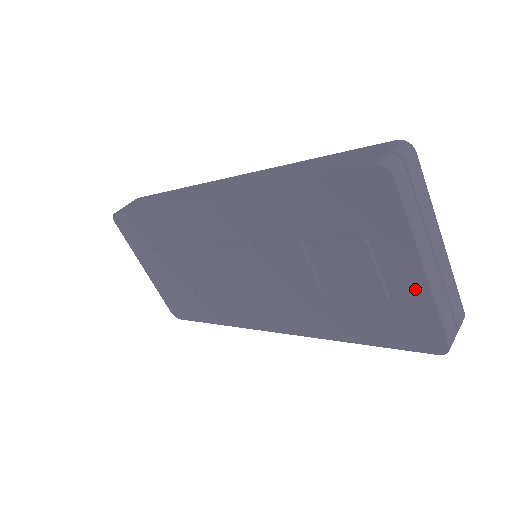
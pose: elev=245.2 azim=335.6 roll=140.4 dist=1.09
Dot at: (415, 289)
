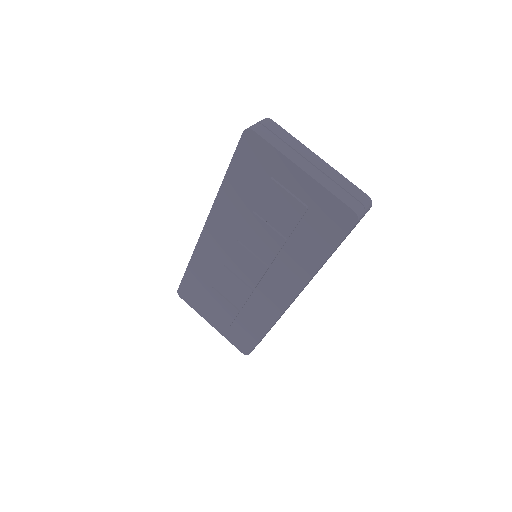
Dot at: (310, 187)
